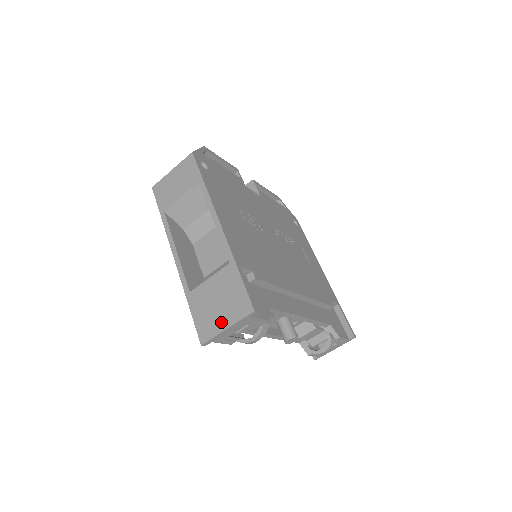
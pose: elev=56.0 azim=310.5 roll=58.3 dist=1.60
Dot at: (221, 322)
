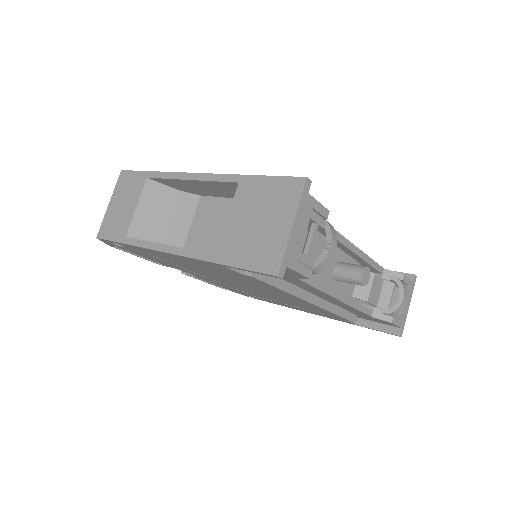
Dot at: (279, 229)
